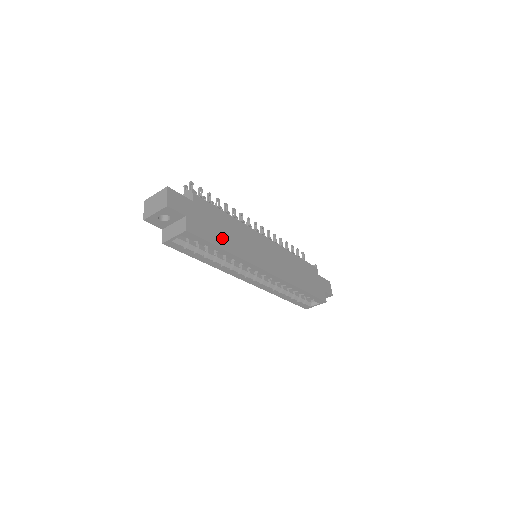
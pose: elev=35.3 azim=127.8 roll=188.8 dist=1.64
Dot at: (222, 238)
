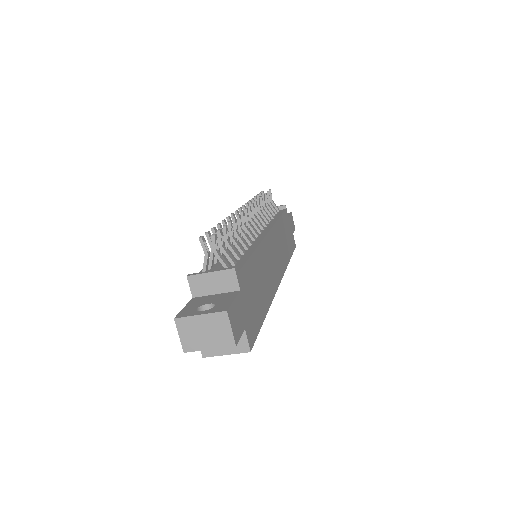
Dot at: (261, 303)
